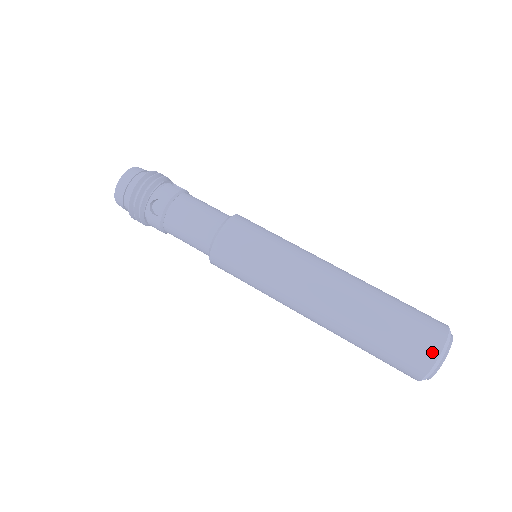
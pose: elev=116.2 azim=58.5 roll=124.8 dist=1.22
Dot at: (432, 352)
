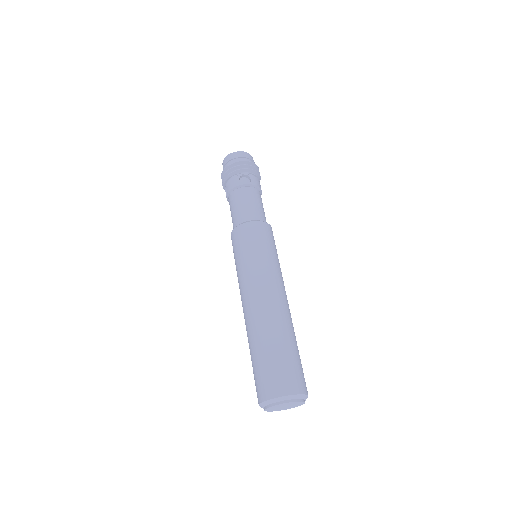
Dot at: (293, 389)
